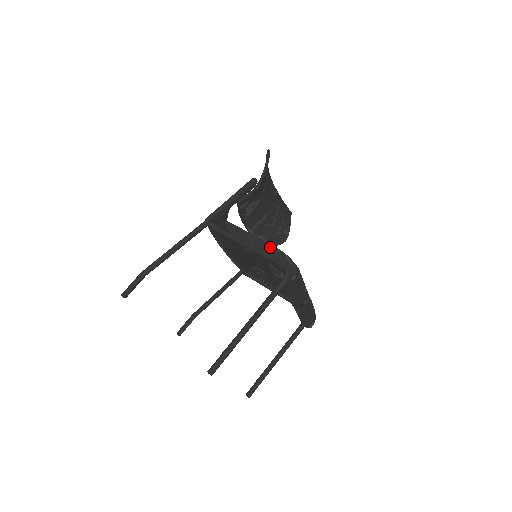
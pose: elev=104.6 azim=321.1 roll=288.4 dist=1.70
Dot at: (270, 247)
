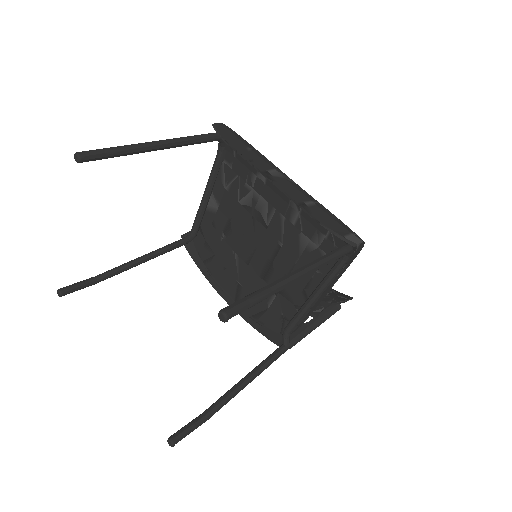
Dot at: occluded
